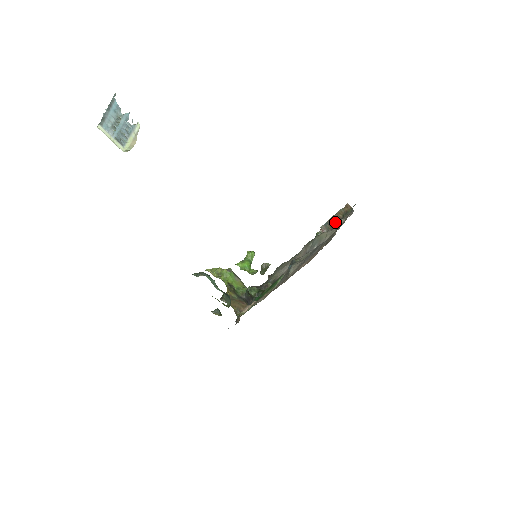
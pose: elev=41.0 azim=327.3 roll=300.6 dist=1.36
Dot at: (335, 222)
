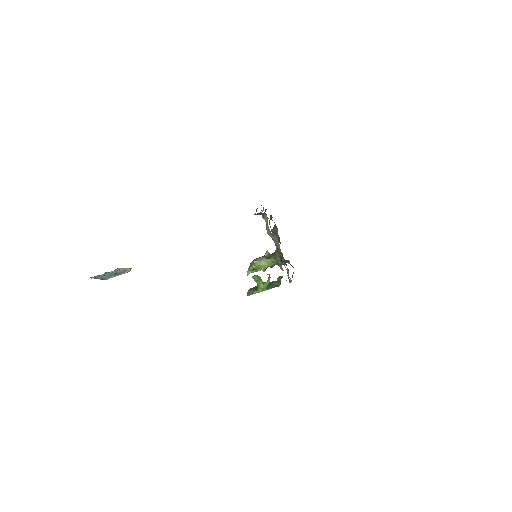
Dot at: occluded
